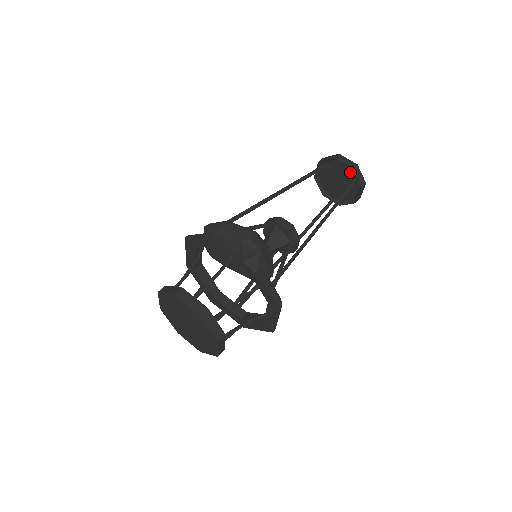
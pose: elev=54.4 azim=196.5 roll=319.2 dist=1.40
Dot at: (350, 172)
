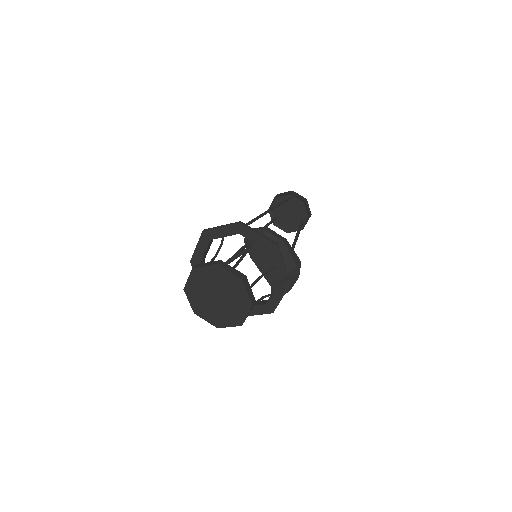
Dot at: (304, 216)
